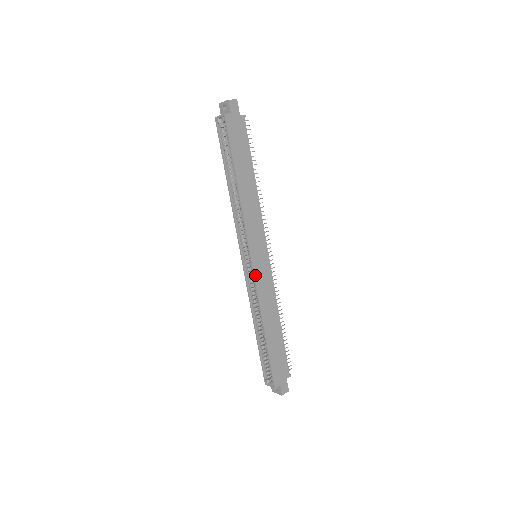
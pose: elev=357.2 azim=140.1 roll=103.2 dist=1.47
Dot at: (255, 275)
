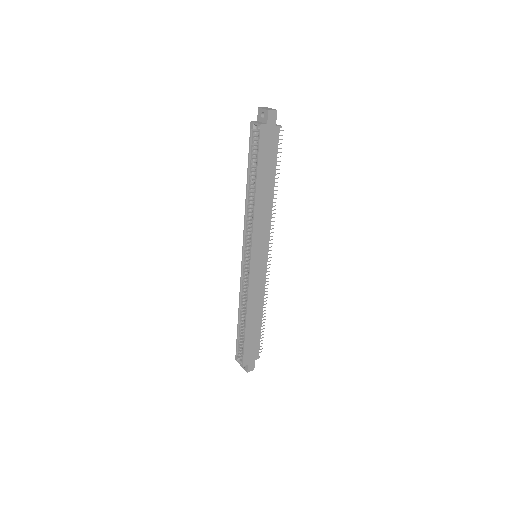
Dot at: (250, 274)
